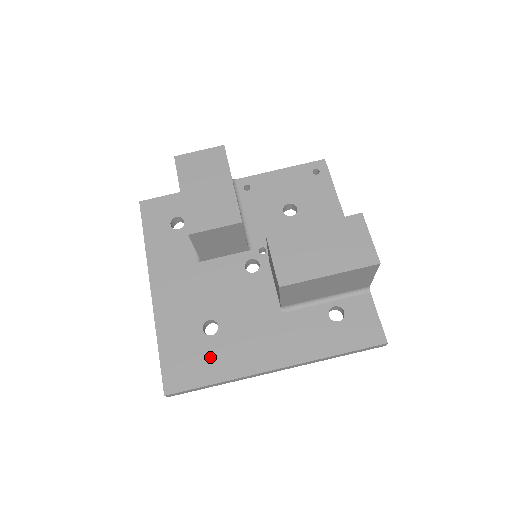
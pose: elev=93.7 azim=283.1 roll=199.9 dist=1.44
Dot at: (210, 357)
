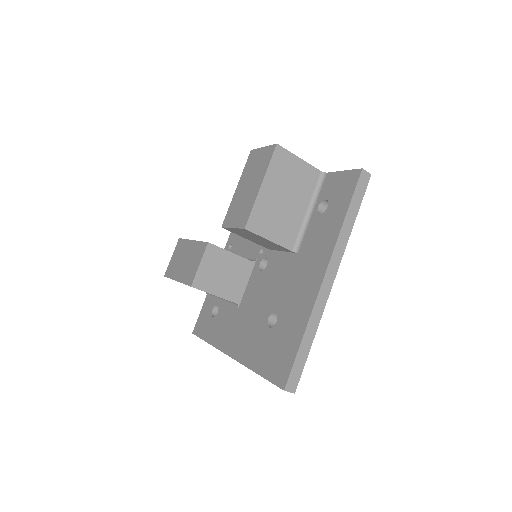
Dot at: (286, 332)
